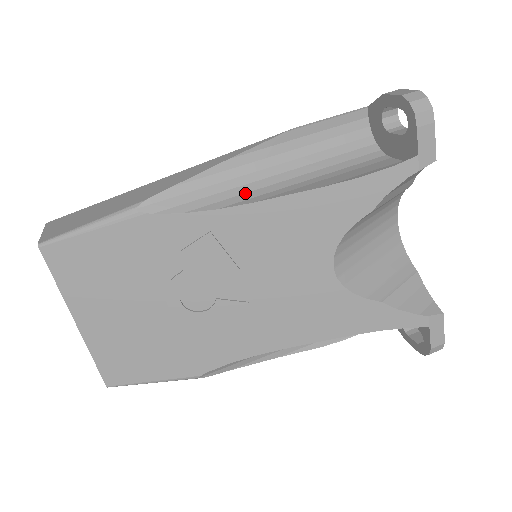
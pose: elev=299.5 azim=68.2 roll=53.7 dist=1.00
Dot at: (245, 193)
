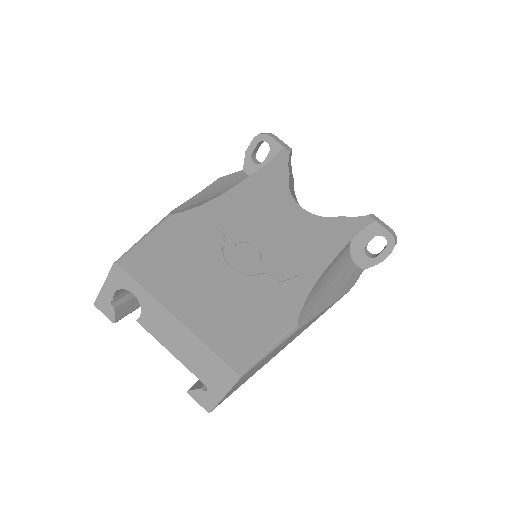
Dot at: occluded
